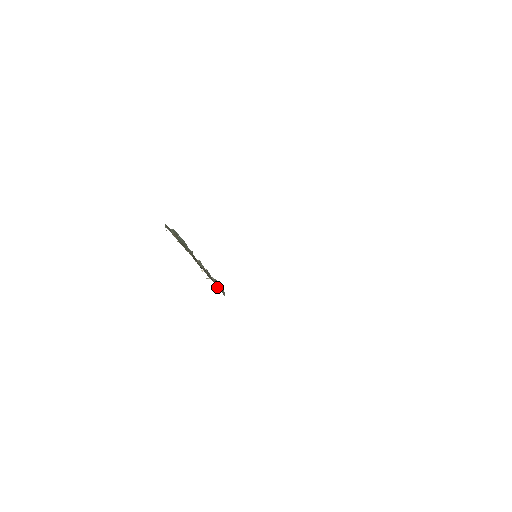
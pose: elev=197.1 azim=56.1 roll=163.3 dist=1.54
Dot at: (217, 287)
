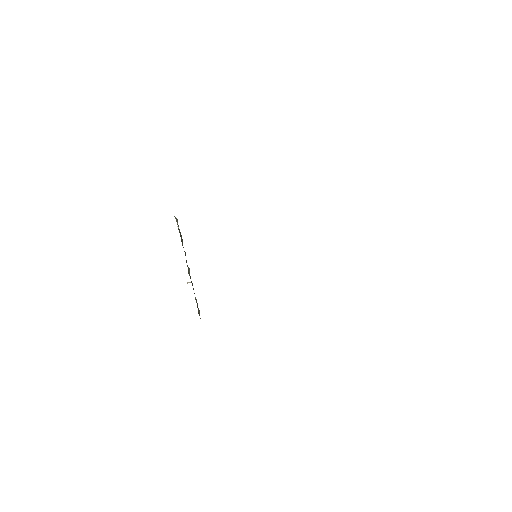
Dot at: (197, 307)
